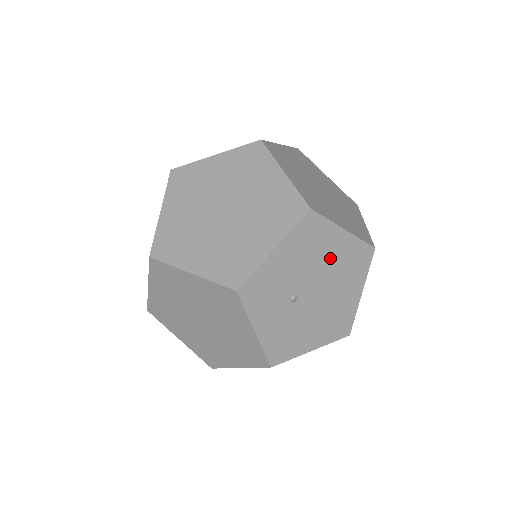
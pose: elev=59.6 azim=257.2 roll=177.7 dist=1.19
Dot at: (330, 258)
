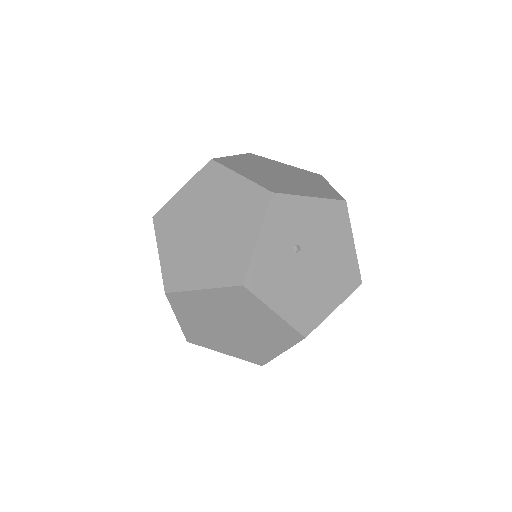
Dot at: (334, 251)
